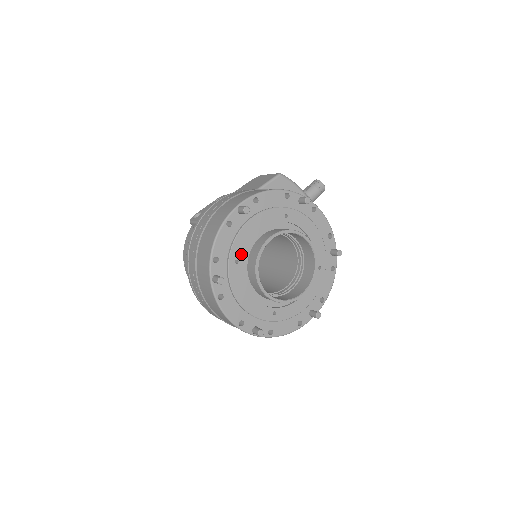
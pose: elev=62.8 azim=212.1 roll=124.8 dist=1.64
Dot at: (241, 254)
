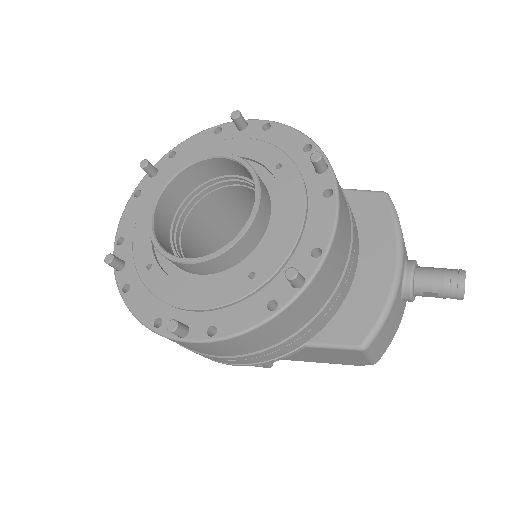
Dot at: occluded
